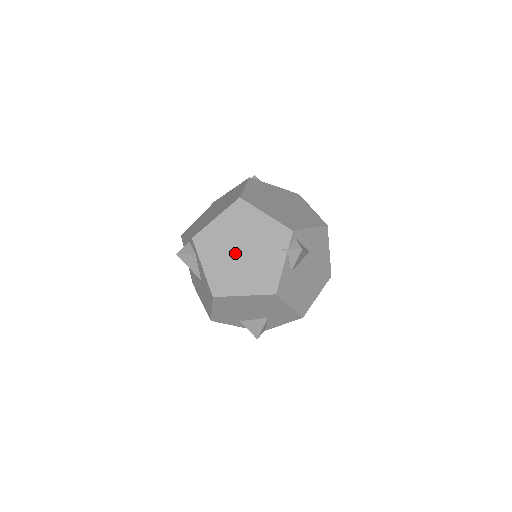
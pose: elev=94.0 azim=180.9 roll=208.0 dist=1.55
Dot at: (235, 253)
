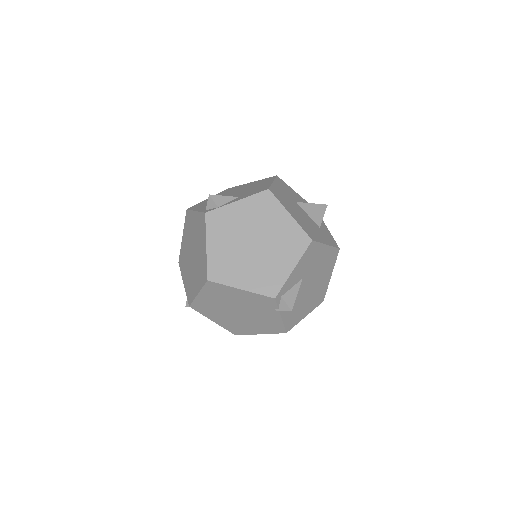
Dot at: (233, 313)
